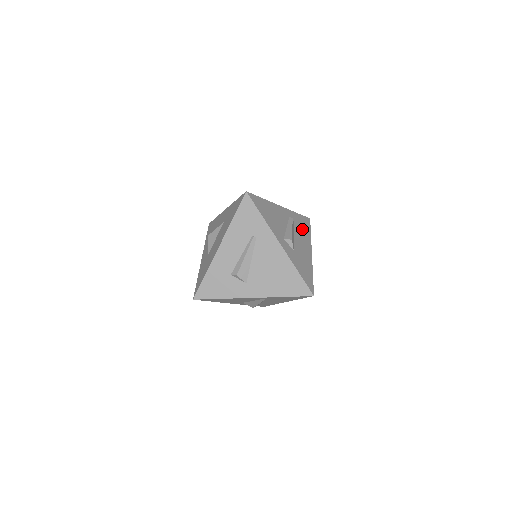
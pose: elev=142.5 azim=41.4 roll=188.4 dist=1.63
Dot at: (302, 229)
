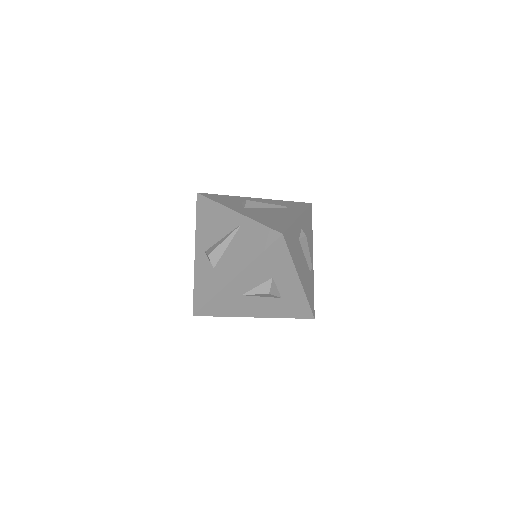
Dot at: (309, 285)
